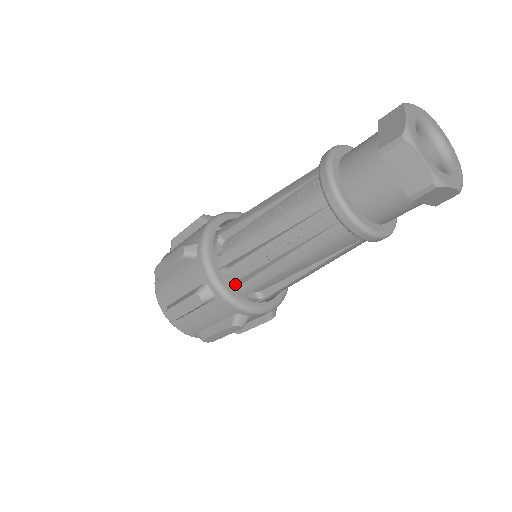
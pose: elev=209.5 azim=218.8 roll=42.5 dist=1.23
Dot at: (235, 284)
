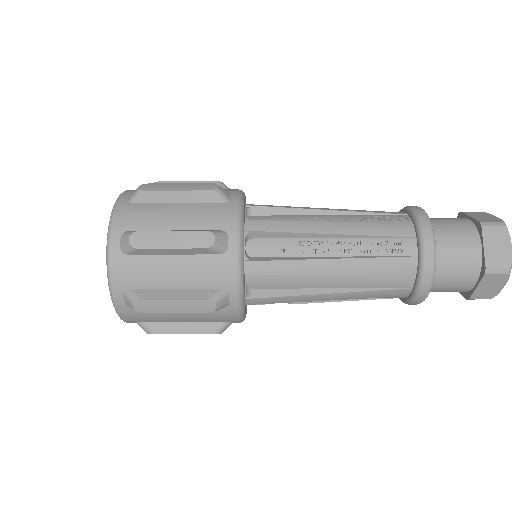
Dot at: (248, 257)
